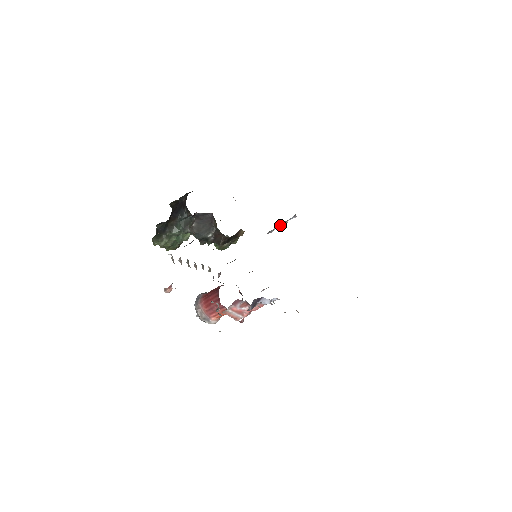
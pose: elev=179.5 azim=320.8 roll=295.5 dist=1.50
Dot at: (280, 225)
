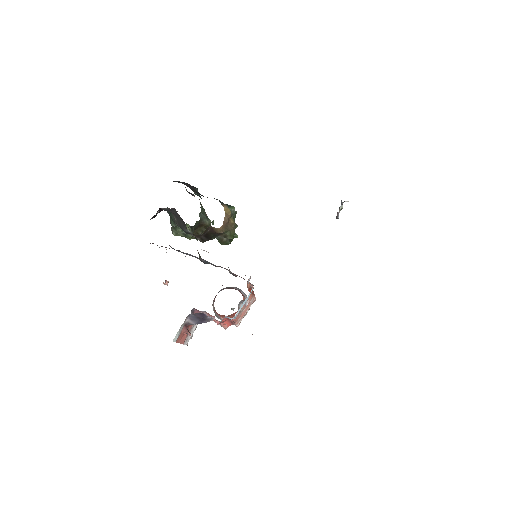
Dot at: occluded
